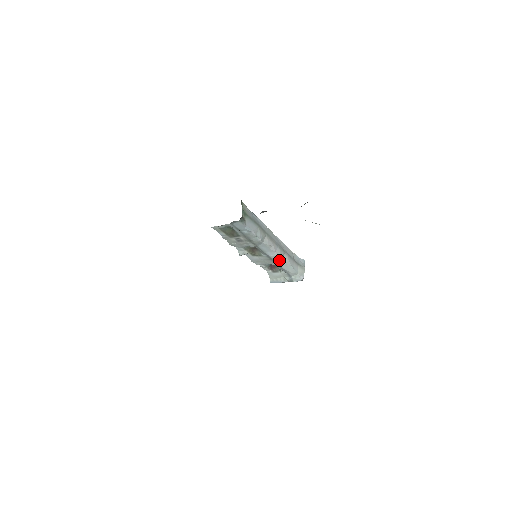
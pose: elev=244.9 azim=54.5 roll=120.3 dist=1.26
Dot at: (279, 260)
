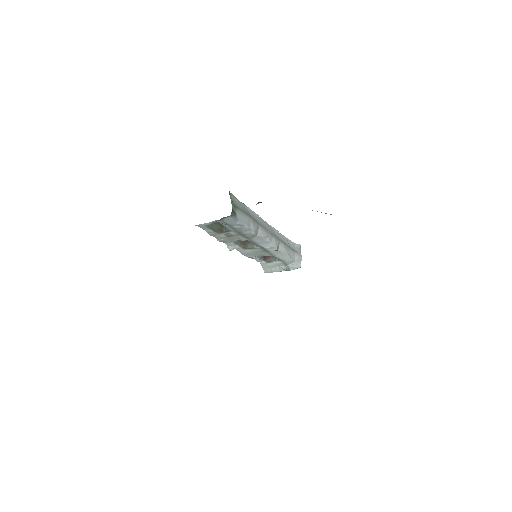
Dot at: (275, 250)
